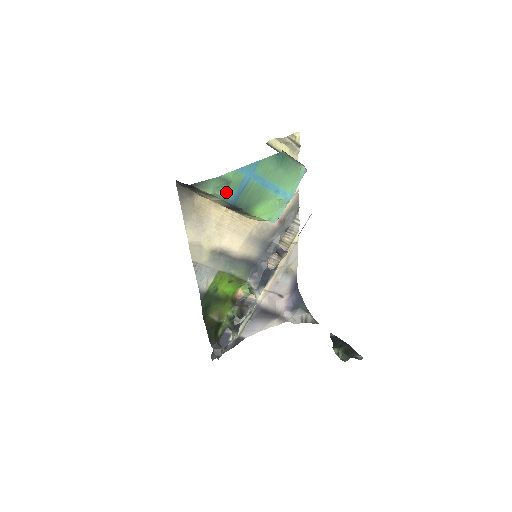
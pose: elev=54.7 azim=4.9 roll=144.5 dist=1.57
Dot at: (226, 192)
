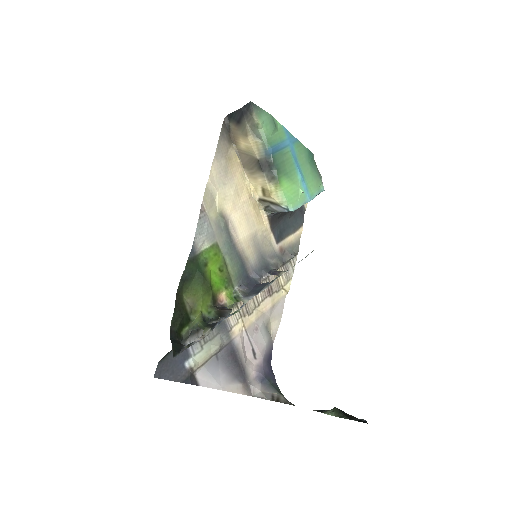
Dot at: (270, 137)
